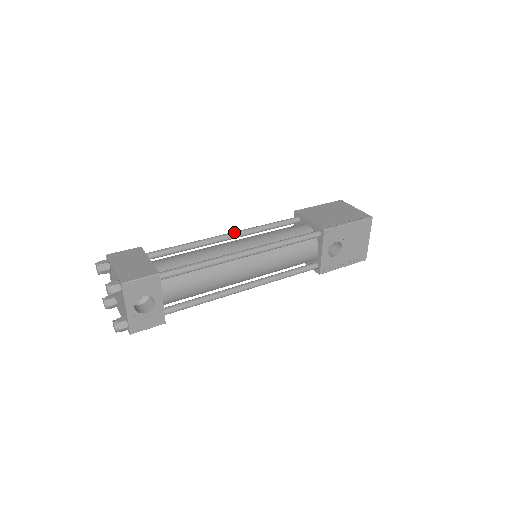
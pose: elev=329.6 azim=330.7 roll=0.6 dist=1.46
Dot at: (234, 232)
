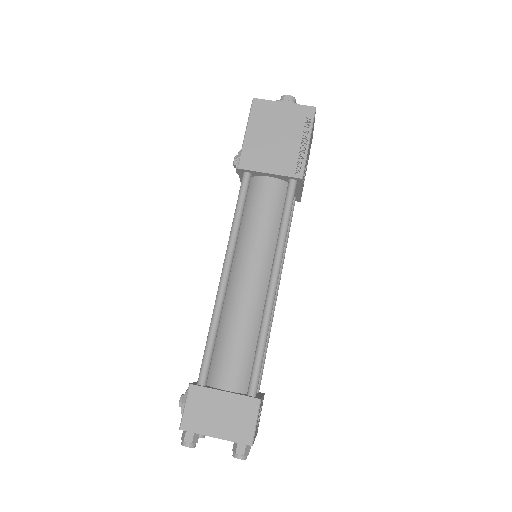
Dot at: (227, 264)
